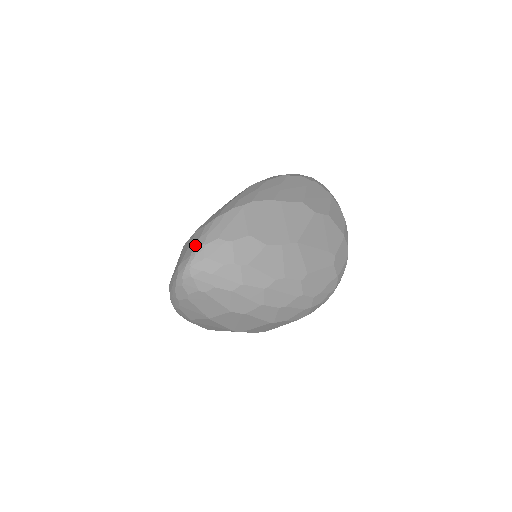
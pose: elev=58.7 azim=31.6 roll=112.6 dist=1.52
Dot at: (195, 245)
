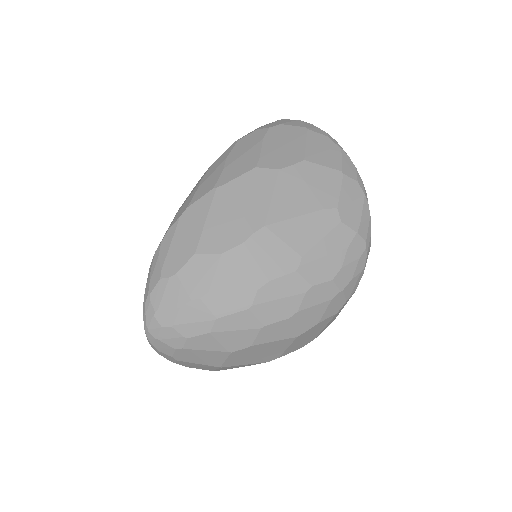
Dot at: occluded
